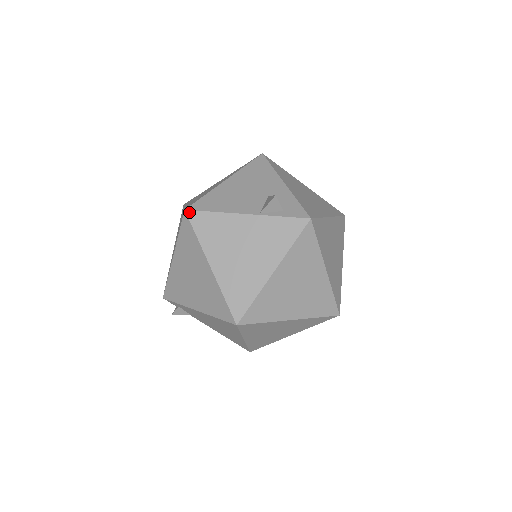
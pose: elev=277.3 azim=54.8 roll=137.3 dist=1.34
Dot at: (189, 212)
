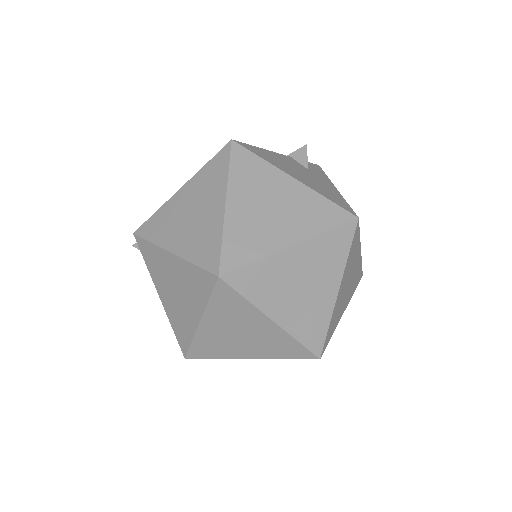
Dot at: (221, 281)
